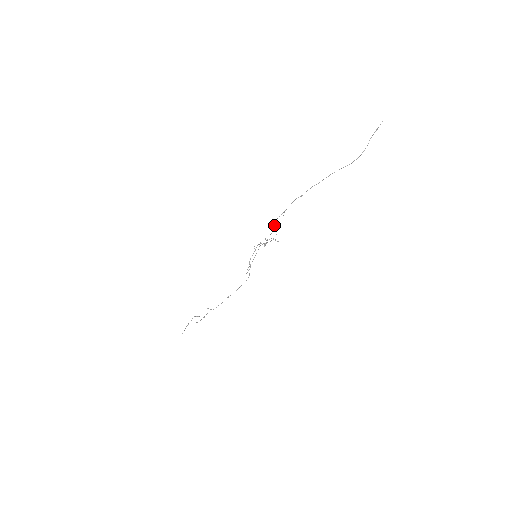
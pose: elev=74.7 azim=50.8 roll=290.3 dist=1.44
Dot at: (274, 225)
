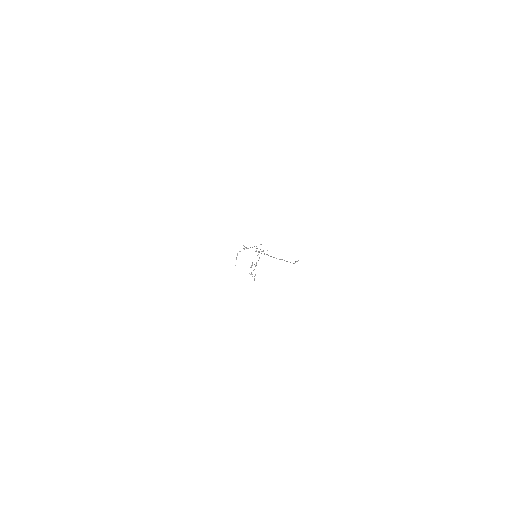
Dot at: occluded
